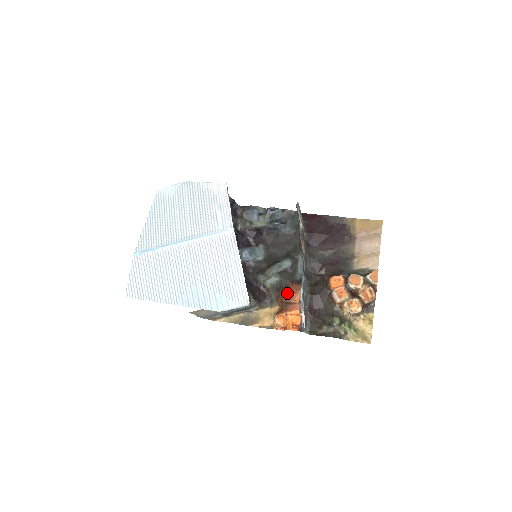
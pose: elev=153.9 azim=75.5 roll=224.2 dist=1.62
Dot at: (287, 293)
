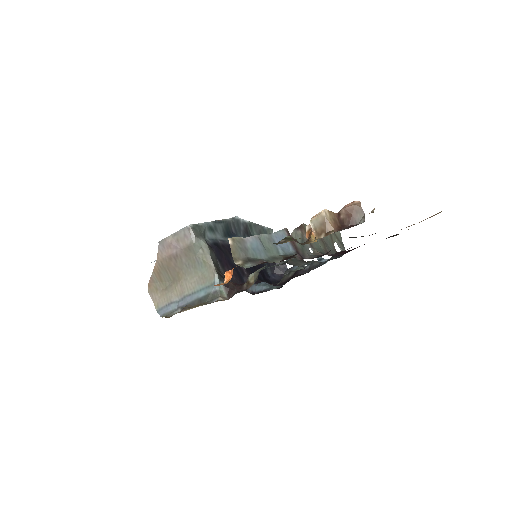
Dot at: occluded
